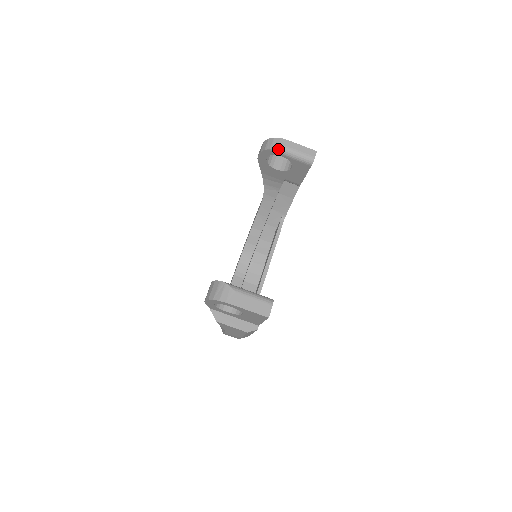
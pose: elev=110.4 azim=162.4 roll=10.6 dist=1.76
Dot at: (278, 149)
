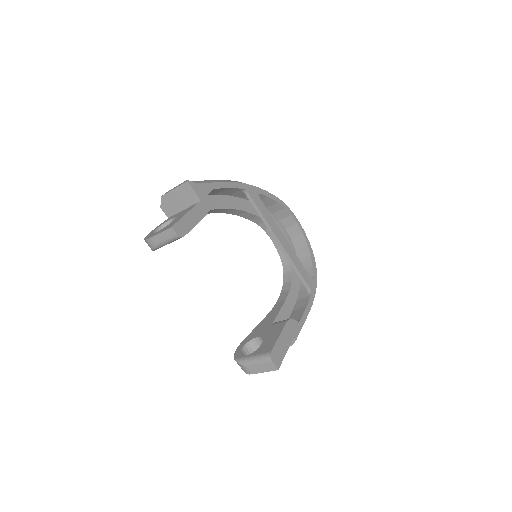
Dot at: (155, 249)
